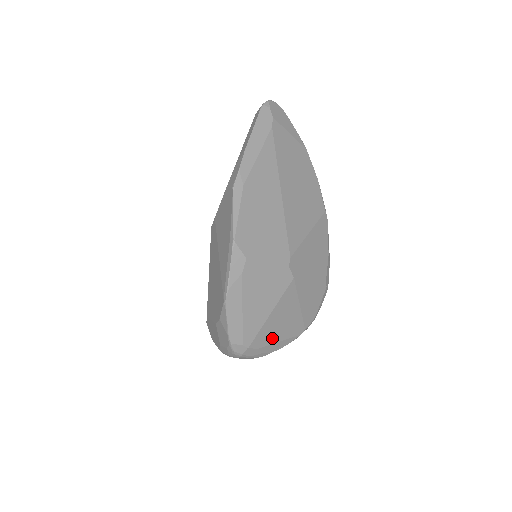
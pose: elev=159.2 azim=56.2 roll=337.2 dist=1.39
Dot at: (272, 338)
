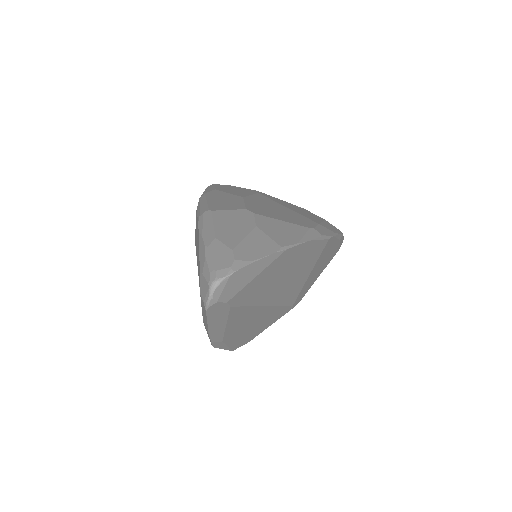
Dot at: occluded
